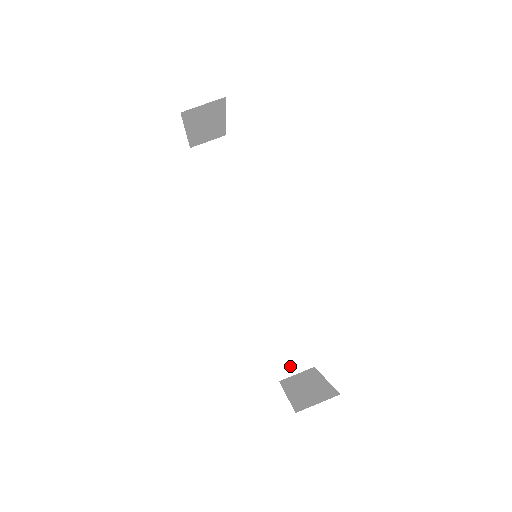
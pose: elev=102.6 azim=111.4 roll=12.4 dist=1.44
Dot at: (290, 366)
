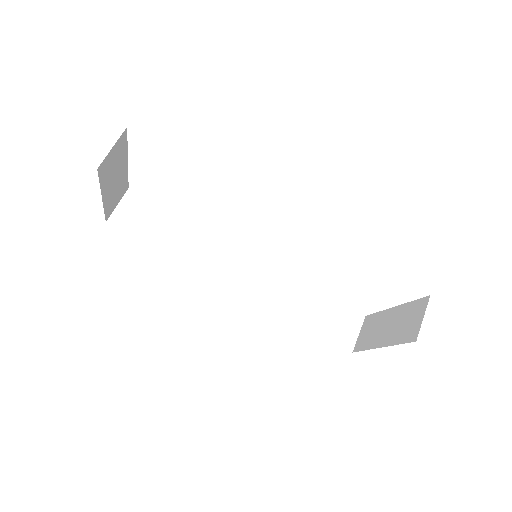
Dot at: (349, 333)
